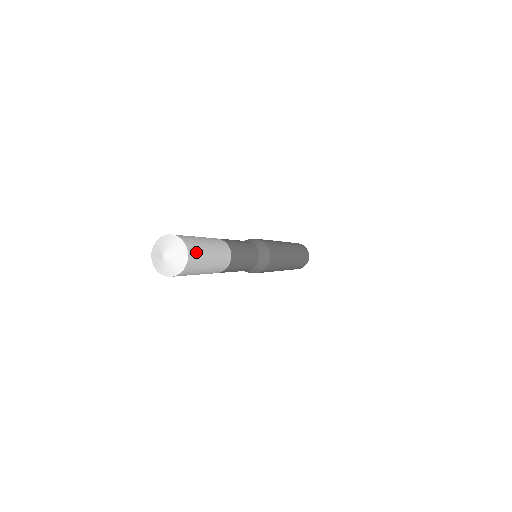
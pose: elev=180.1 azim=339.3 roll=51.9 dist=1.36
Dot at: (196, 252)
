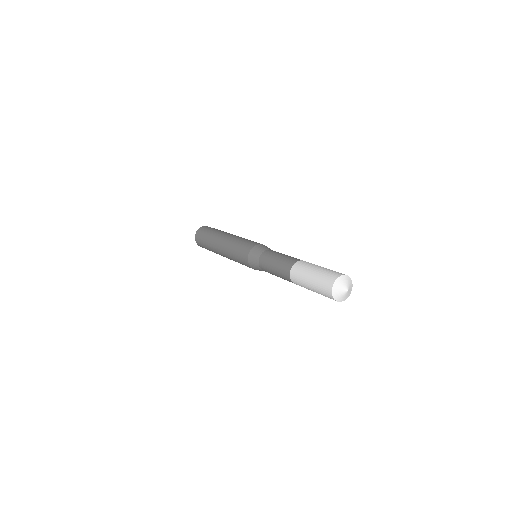
Dot at: occluded
